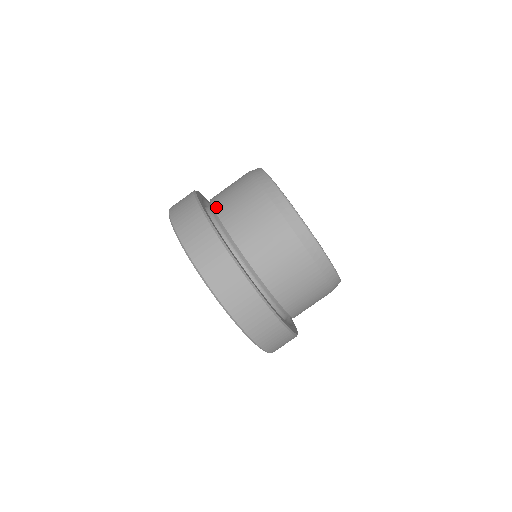
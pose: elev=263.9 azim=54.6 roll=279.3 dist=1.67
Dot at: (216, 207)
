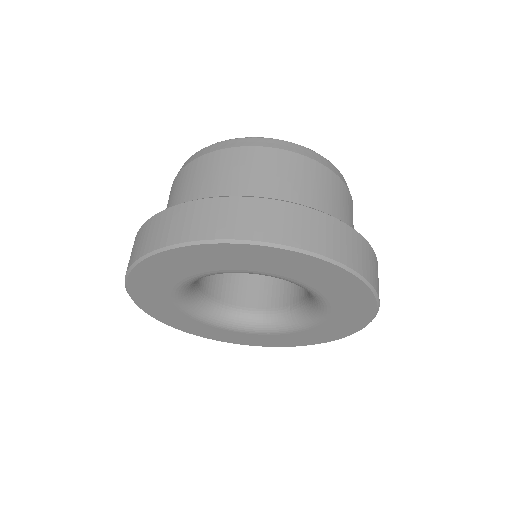
Dot at: occluded
